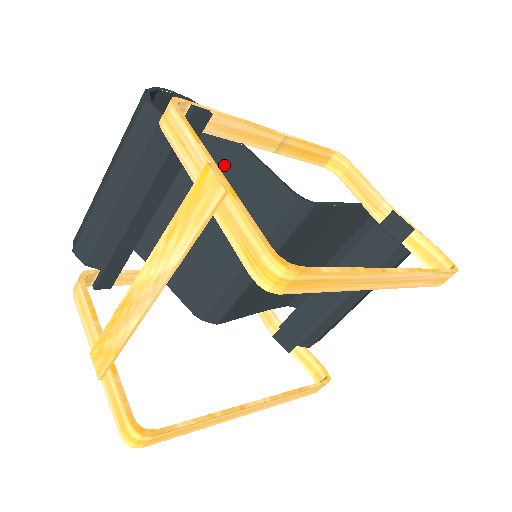
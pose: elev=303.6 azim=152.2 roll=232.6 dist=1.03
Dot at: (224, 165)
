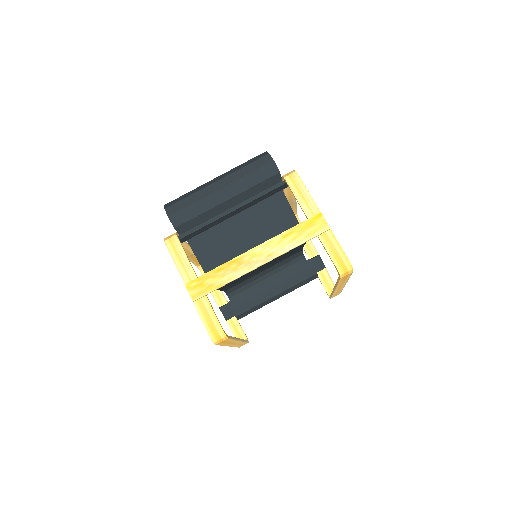
Dot at: (271, 203)
